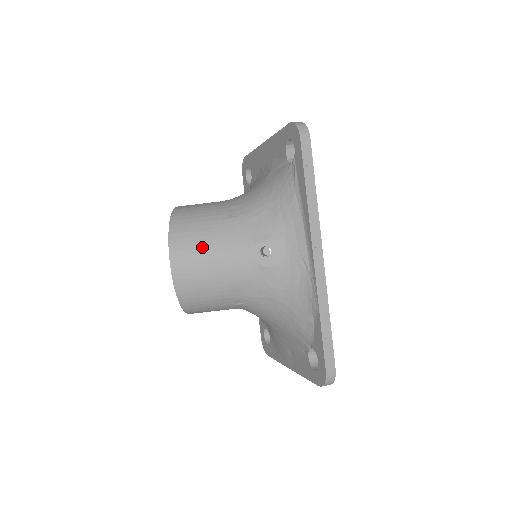
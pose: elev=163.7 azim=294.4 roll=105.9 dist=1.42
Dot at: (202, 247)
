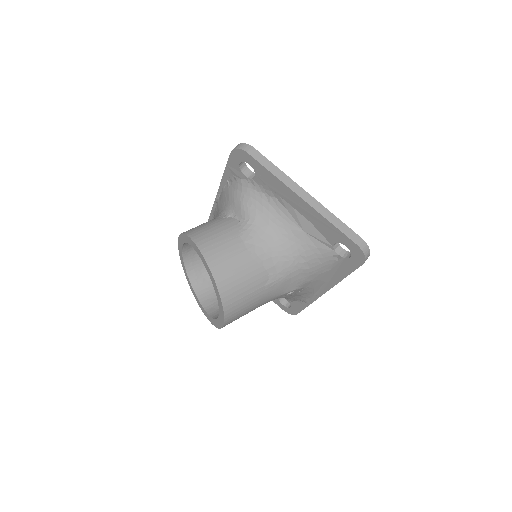
Dot at: (248, 310)
